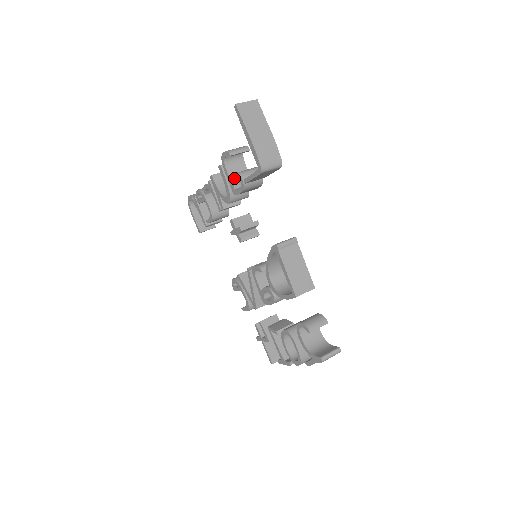
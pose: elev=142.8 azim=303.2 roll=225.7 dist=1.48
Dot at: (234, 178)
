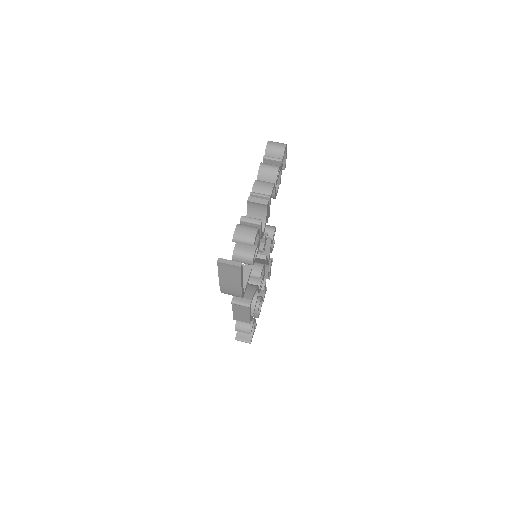
Dot at: (236, 245)
